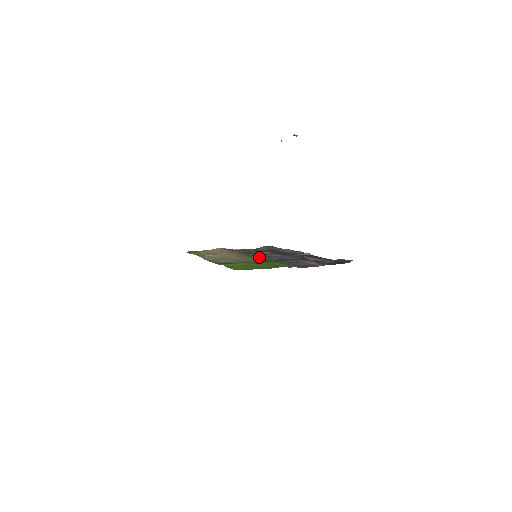
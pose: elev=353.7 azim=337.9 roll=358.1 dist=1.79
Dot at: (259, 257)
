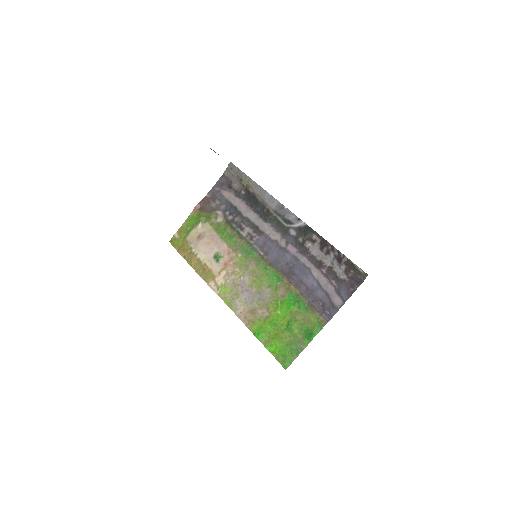
Dot at: (259, 254)
